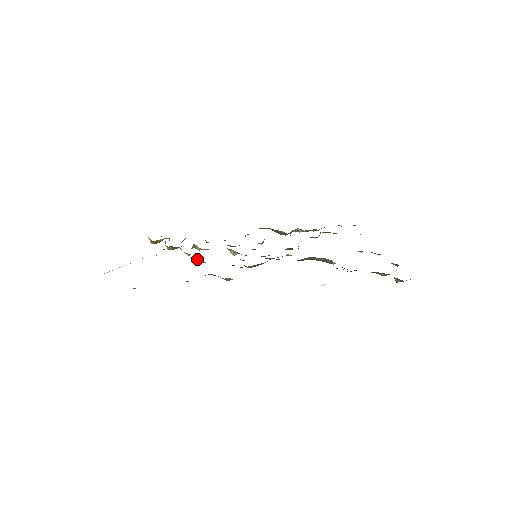
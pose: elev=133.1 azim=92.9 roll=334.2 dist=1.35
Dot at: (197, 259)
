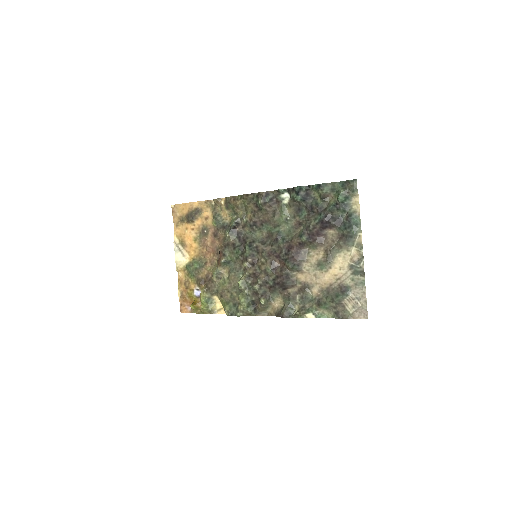
Dot at: (220, 259)
